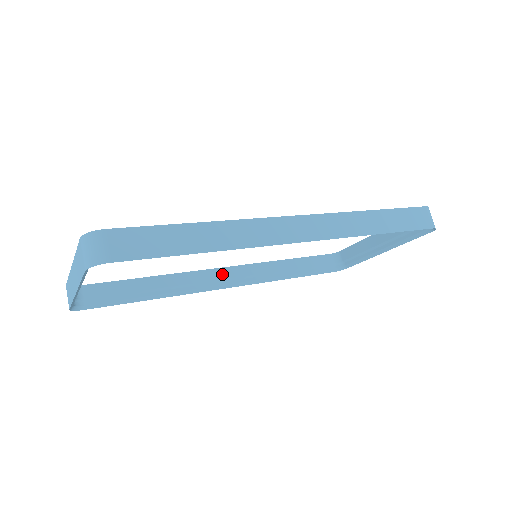
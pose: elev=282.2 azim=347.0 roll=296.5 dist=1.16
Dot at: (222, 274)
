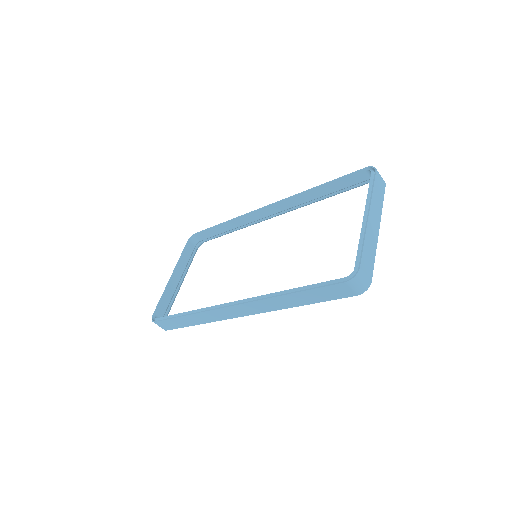
Dot at: (267, 213)
